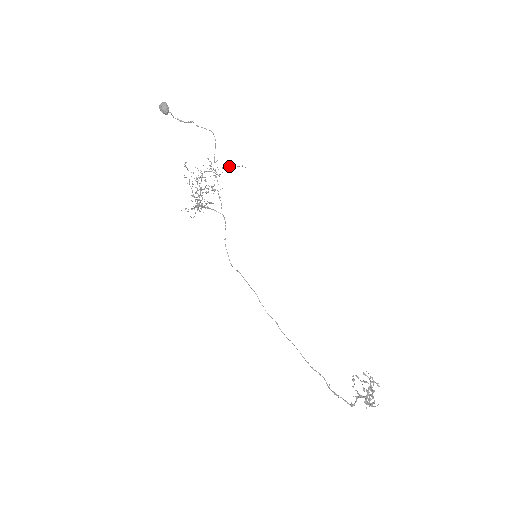
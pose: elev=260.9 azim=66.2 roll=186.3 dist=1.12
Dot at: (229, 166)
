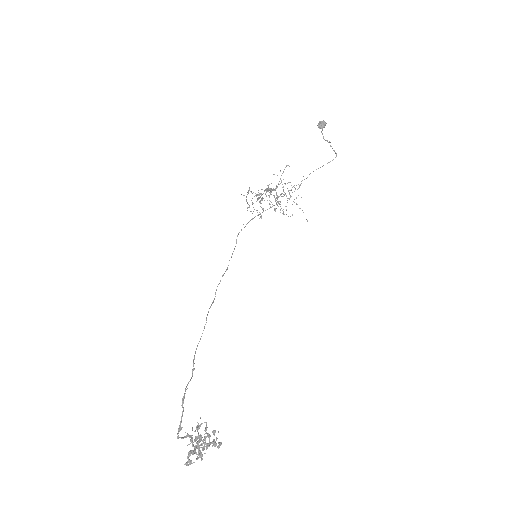
Dot at: occluded
